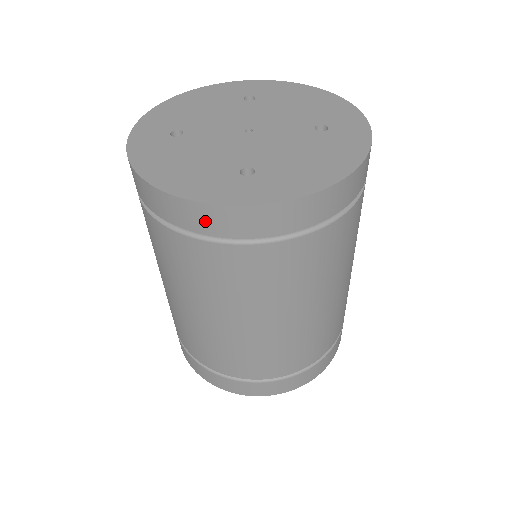
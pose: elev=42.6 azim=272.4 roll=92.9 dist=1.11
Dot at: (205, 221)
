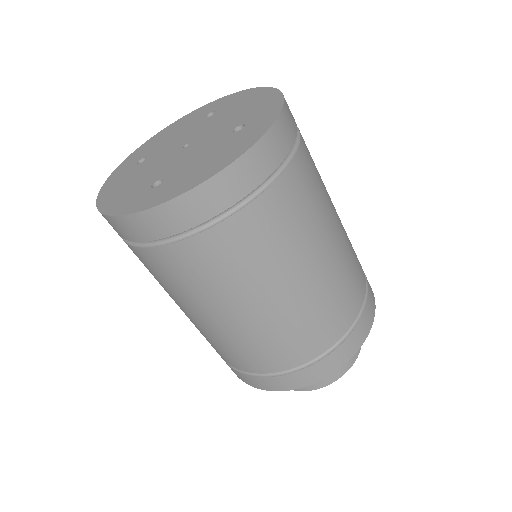
Dot at: (123, 230)
